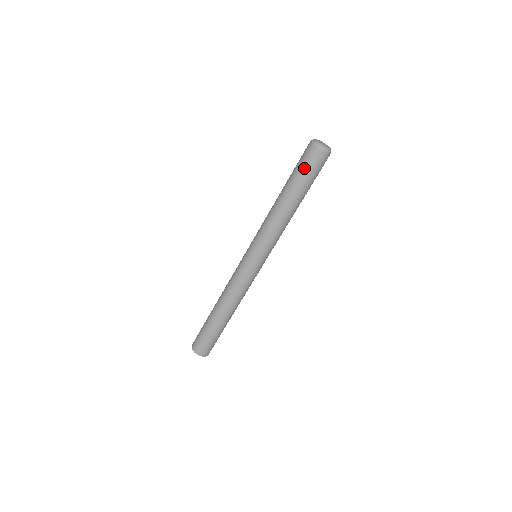
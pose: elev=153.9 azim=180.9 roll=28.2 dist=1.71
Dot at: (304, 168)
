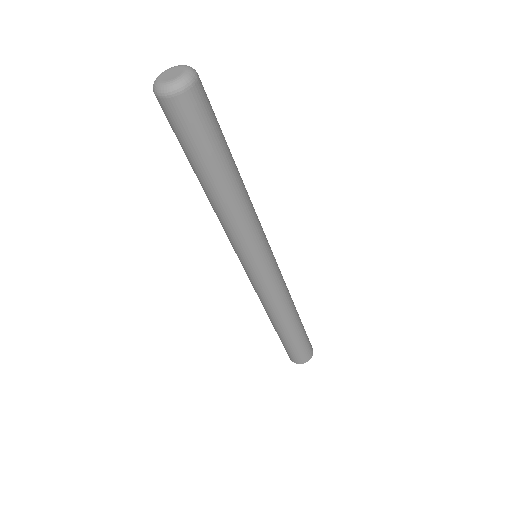
Dot at: occluded
